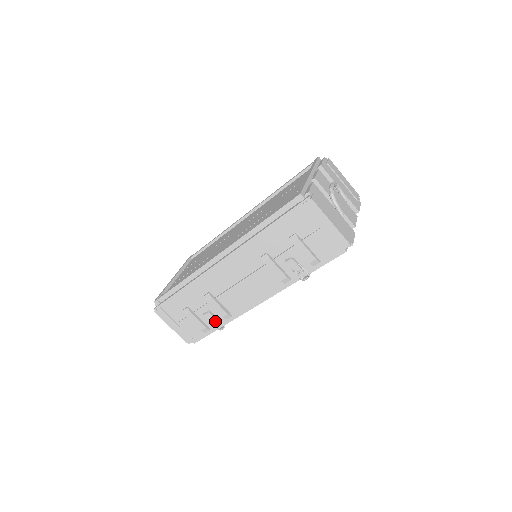
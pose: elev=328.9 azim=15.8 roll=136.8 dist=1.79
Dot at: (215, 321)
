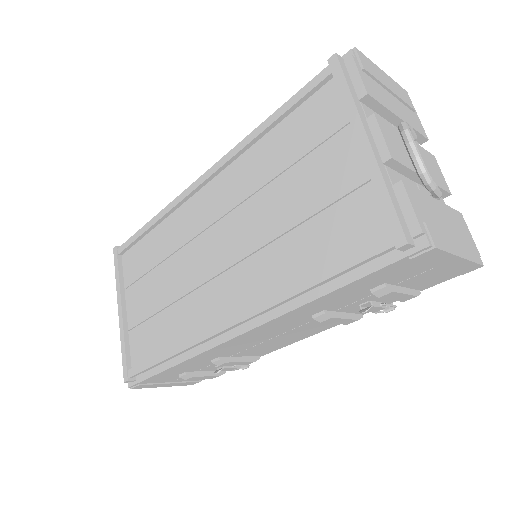
Dot at: (234, 369)
